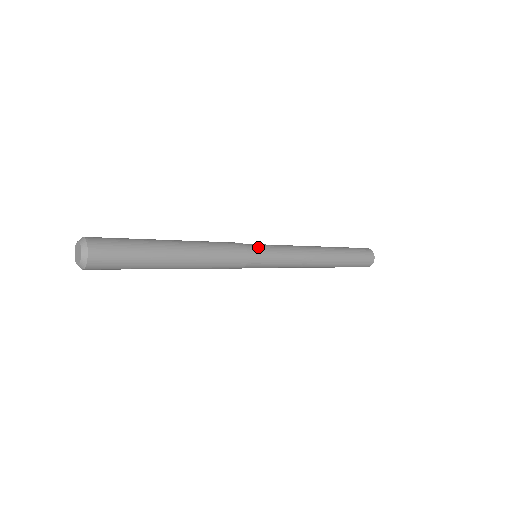
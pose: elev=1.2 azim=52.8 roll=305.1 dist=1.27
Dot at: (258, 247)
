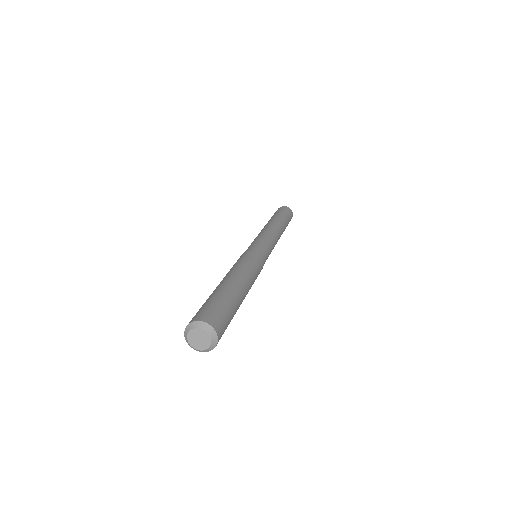
Dot at: (259, 248)
